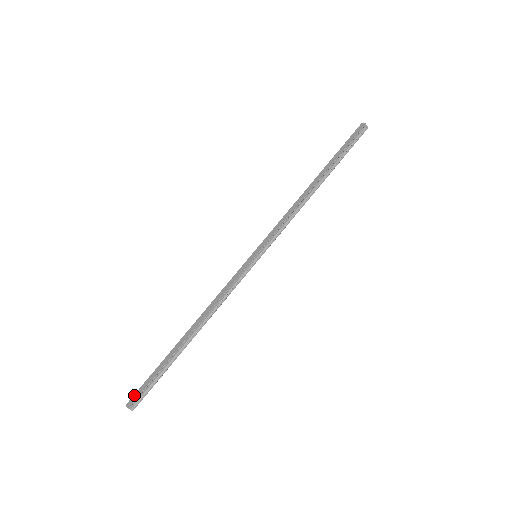
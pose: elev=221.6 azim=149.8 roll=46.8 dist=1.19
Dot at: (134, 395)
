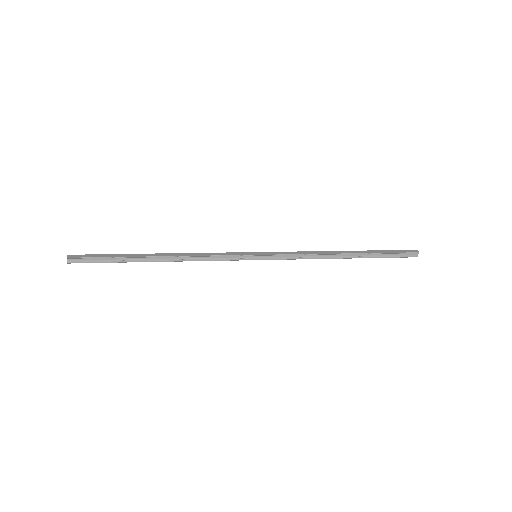
Dot at: occluded
